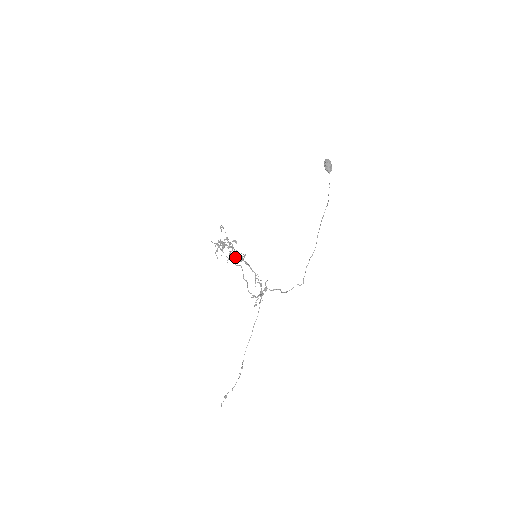
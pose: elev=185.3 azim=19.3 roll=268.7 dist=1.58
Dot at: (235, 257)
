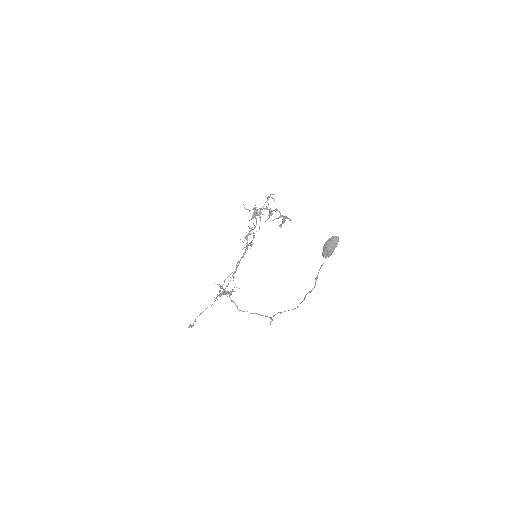
Dot at: (240, 239)
